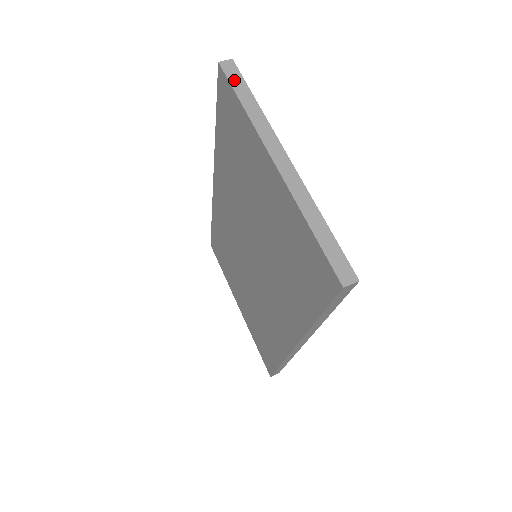
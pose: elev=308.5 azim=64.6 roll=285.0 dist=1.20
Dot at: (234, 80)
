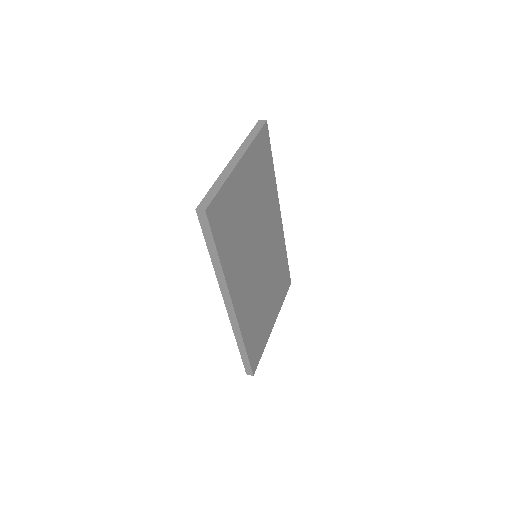
Dot at: (256, 128)
